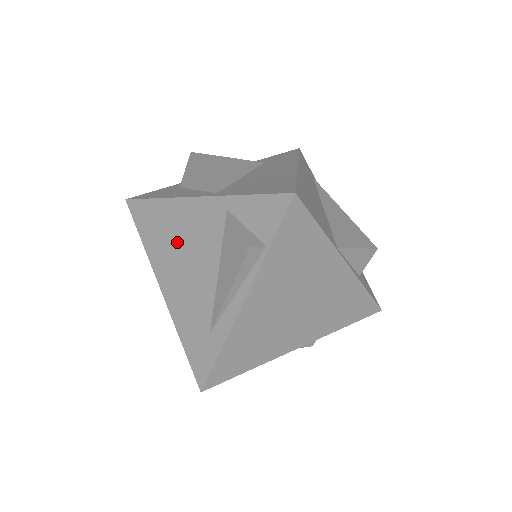
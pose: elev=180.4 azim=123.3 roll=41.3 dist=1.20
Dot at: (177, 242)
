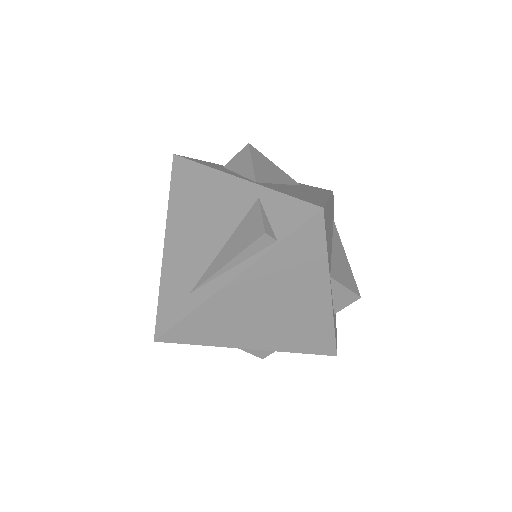
Dot at: (201, 206)
